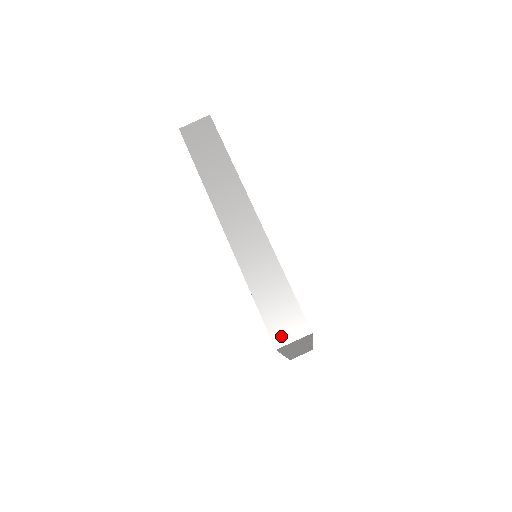
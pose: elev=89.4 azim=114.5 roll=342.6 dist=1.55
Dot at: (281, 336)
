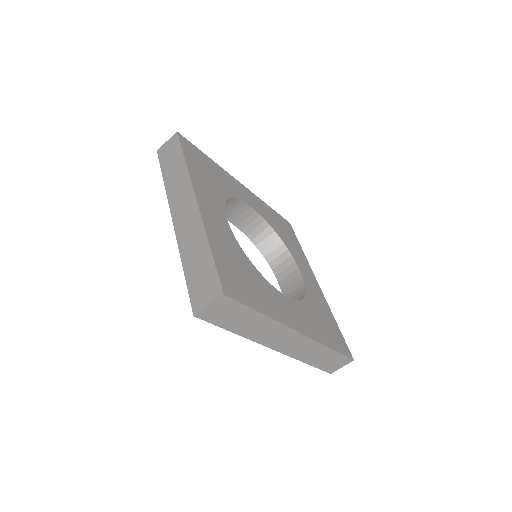
Dot at: (199, 302)
